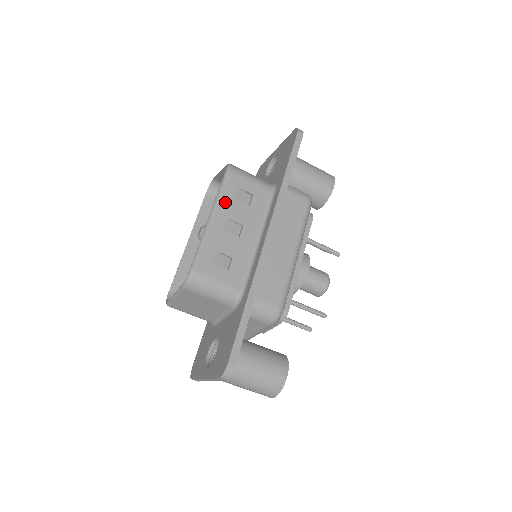
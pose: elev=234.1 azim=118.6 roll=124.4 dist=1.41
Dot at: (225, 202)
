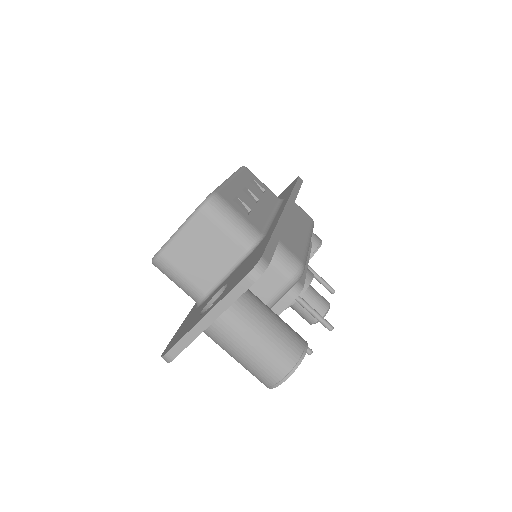
Dot at: (243, 178)
